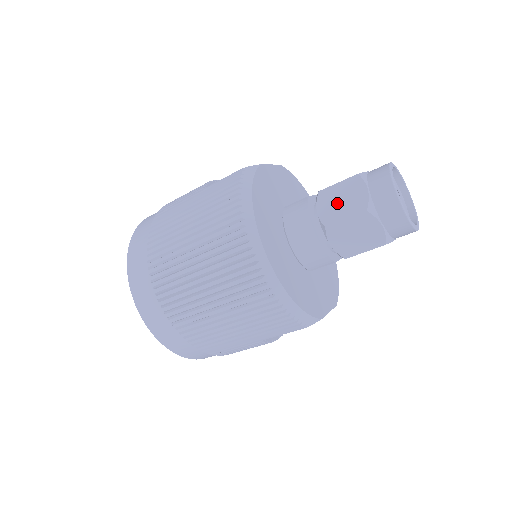
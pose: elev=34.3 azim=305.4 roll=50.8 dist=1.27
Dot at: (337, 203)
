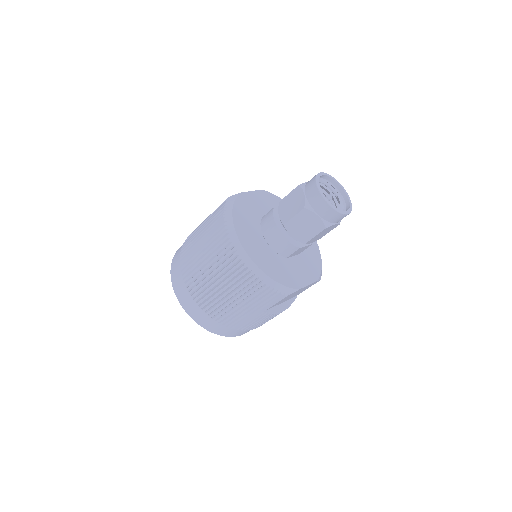
Dot at: (289, 207)
